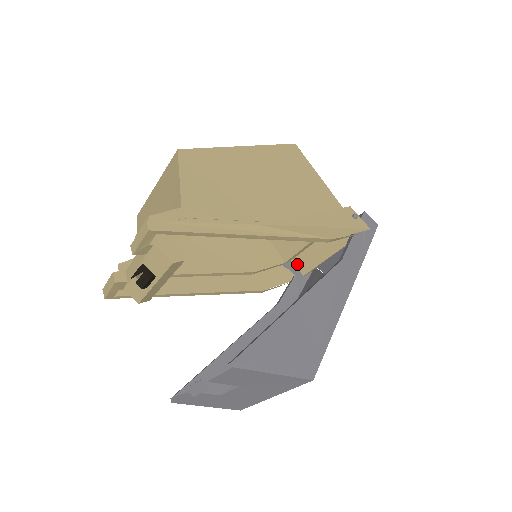
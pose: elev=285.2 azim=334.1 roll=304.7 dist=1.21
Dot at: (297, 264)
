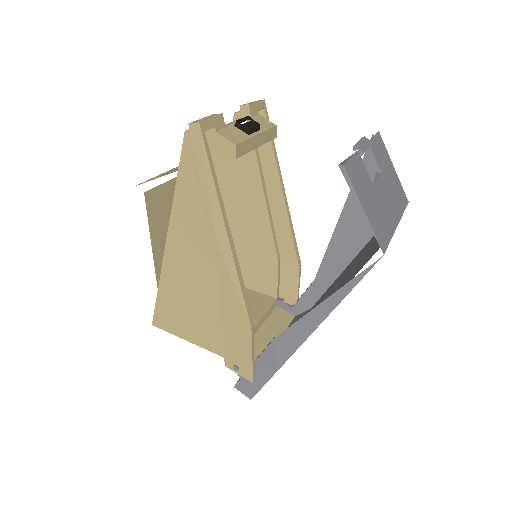
Dot at: occluded
